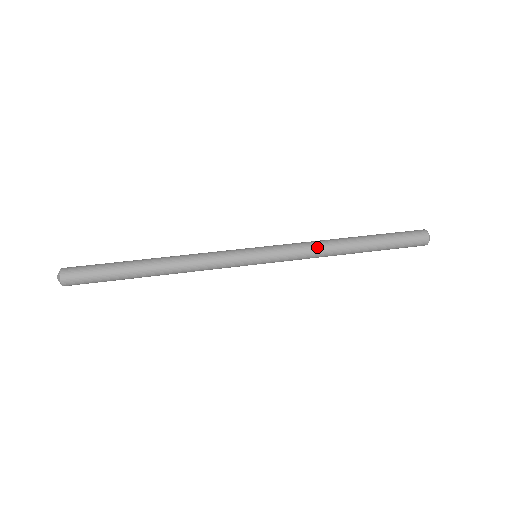
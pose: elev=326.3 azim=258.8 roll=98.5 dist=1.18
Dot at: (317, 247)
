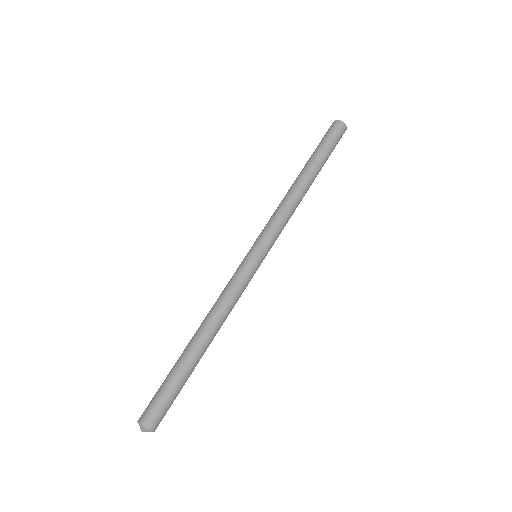
Dot at: occluded
